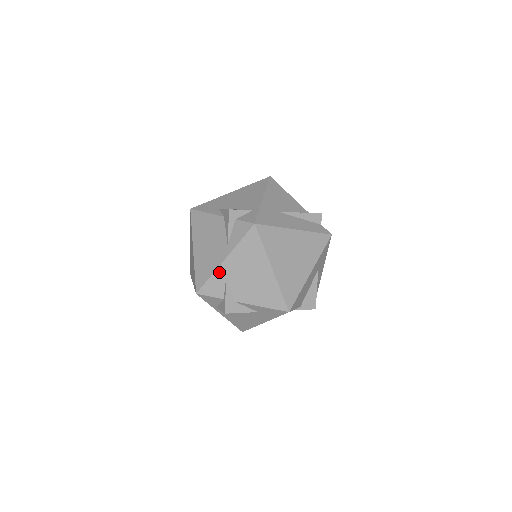
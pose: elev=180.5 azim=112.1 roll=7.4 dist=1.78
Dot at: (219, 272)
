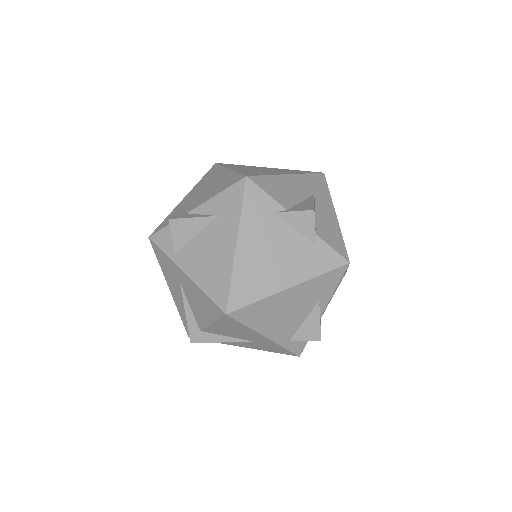
Dot at: (177, 208)
